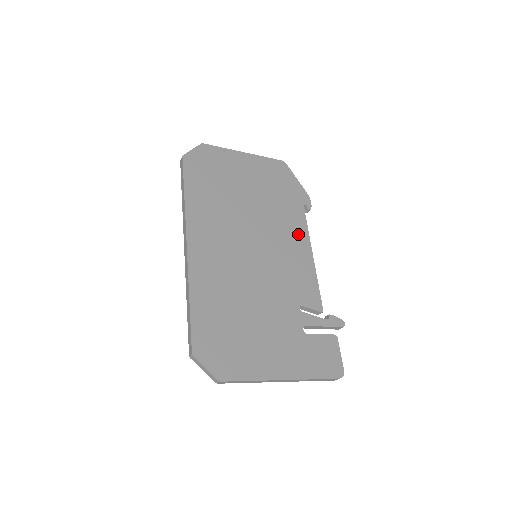
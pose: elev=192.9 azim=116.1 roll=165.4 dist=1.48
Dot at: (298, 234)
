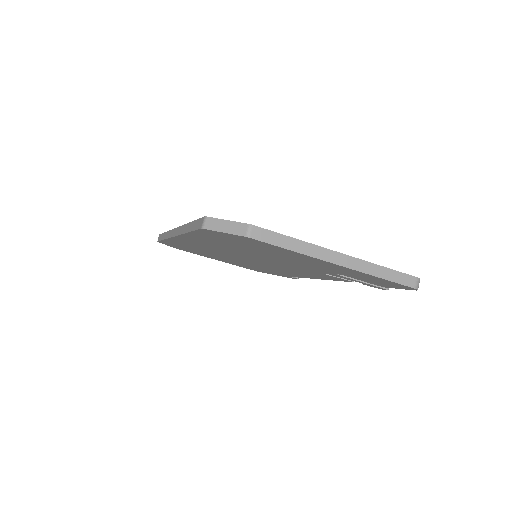
Dot at: occluded
